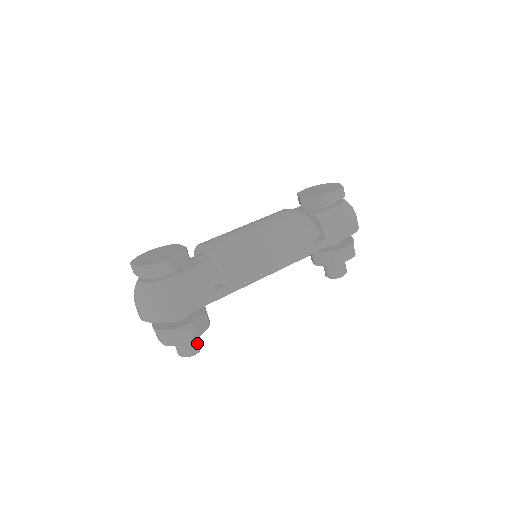
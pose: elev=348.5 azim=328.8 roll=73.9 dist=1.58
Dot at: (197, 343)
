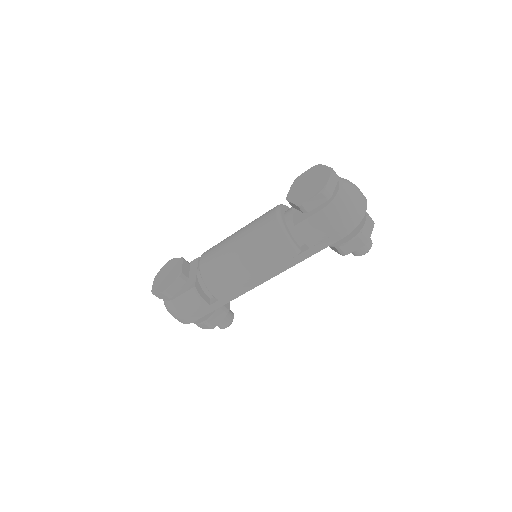
Dot at: (225, 322)
